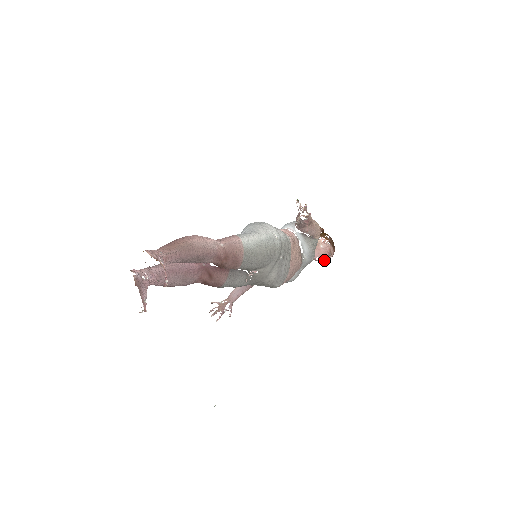
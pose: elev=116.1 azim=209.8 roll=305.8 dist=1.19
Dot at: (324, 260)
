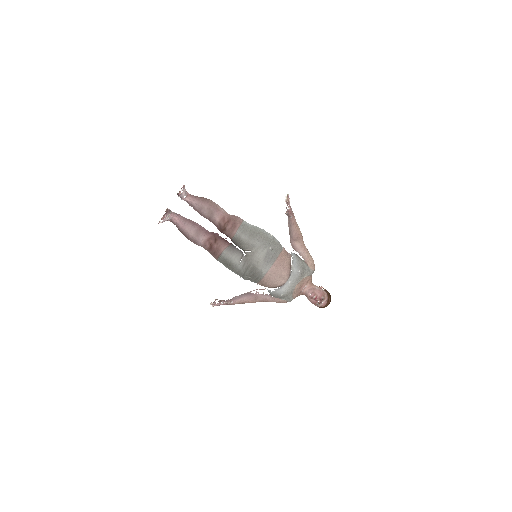
Dot at: (317, 301)
